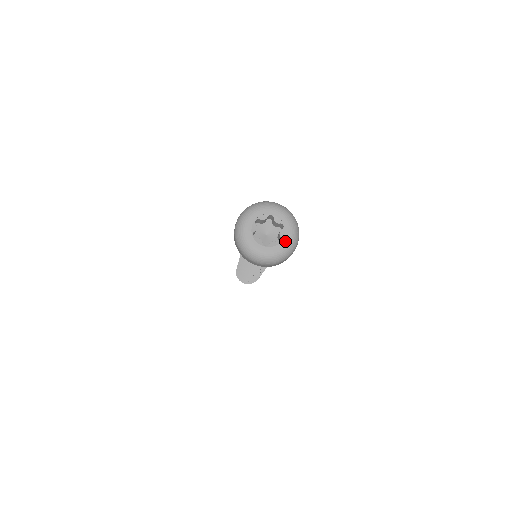
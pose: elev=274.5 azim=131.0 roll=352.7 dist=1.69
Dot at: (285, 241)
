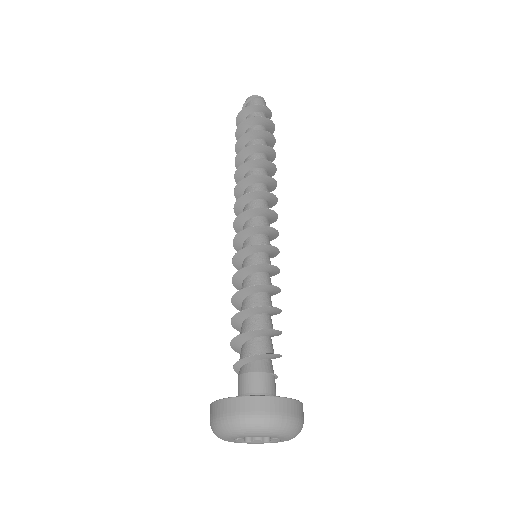
Dot at: (285, 439)
